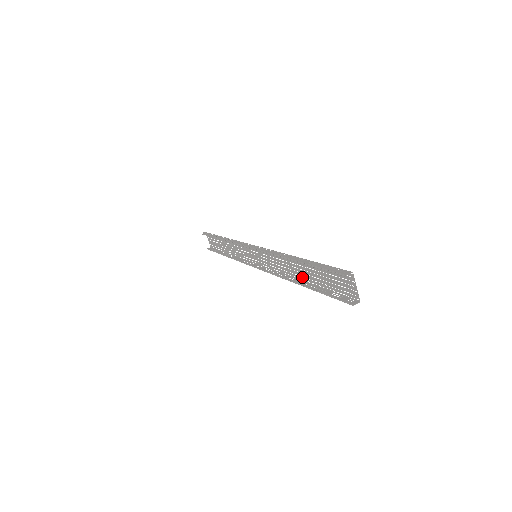
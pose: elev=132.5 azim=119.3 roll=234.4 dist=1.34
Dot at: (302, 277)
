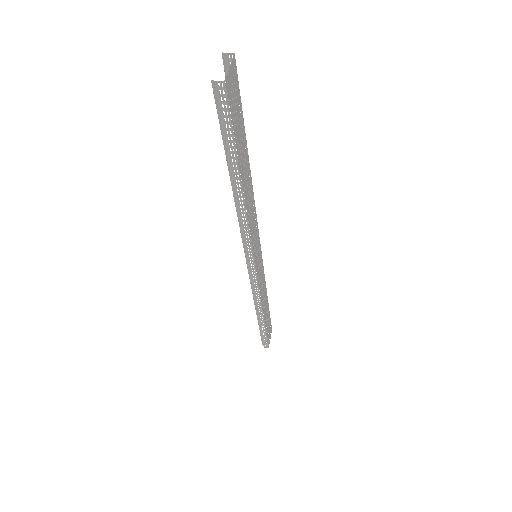
Dot at: (244, 188)
